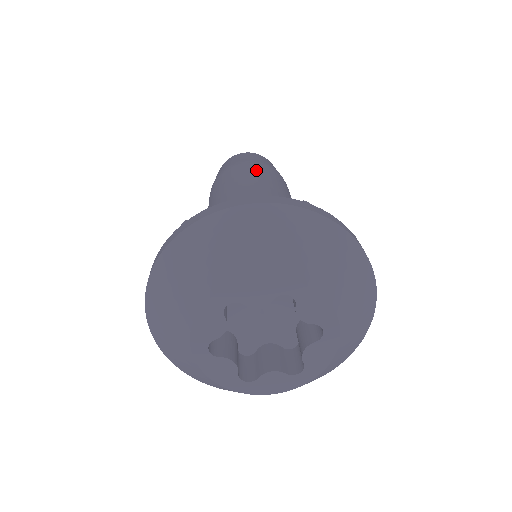
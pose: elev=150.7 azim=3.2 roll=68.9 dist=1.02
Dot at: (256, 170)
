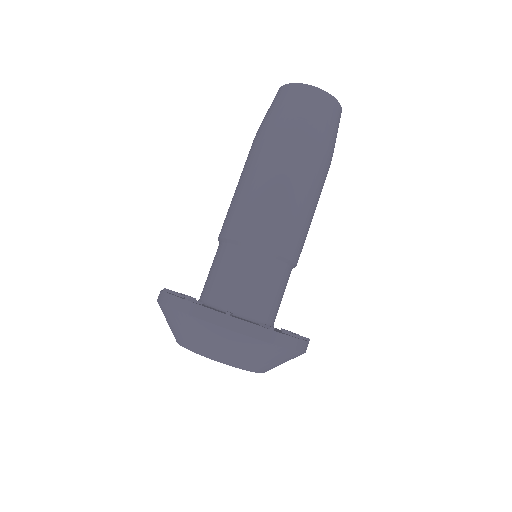
Dot at: (257, 154)
